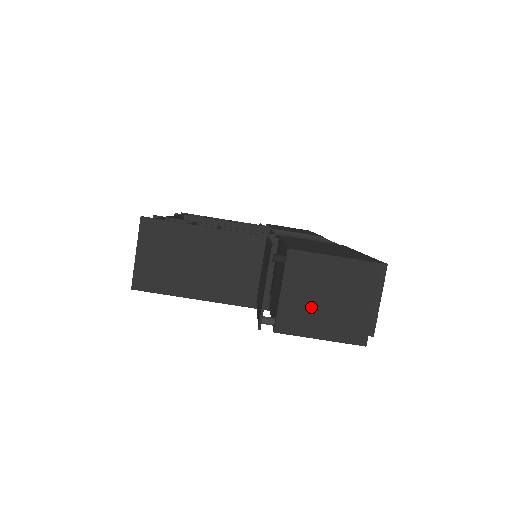
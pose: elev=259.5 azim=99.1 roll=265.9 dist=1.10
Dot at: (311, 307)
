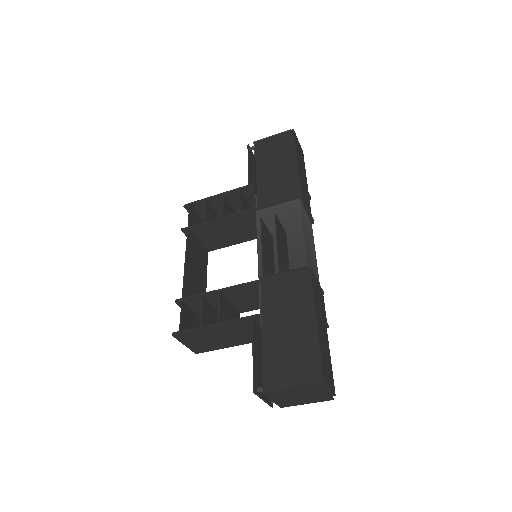
Dot at: (293, 400)
